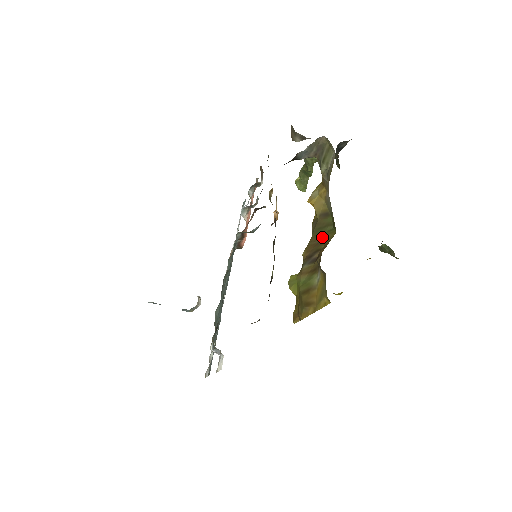
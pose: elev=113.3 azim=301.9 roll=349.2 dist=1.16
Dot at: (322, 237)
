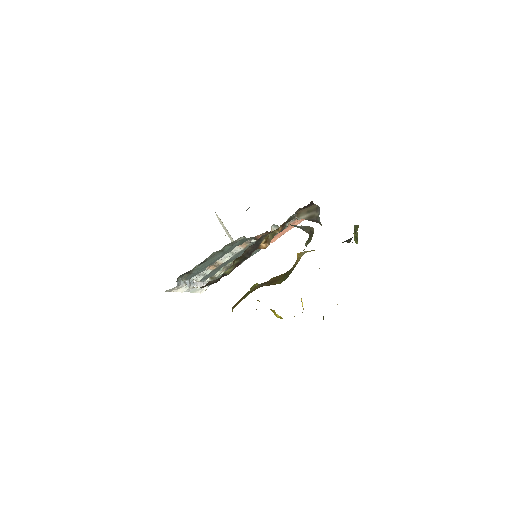
Dot at: (280, 279)
